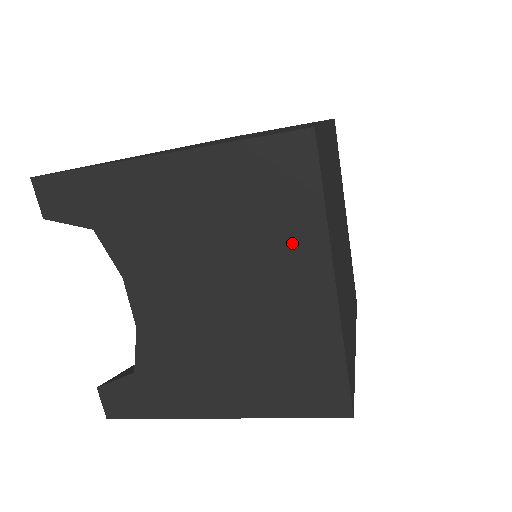
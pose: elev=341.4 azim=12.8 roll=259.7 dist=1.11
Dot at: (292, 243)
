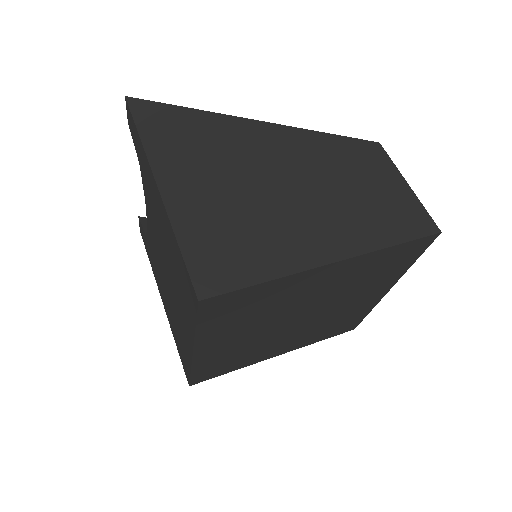
Dot at: (185, 312)
